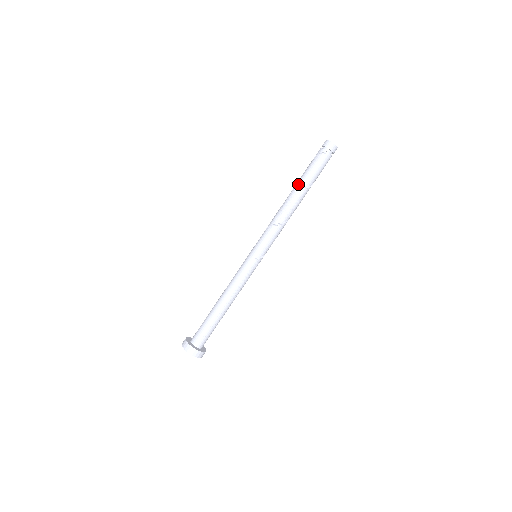
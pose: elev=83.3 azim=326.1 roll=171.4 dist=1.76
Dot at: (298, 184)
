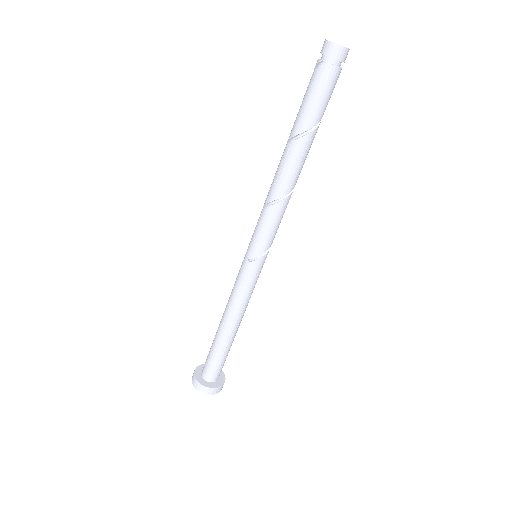
Dot at: occluded
